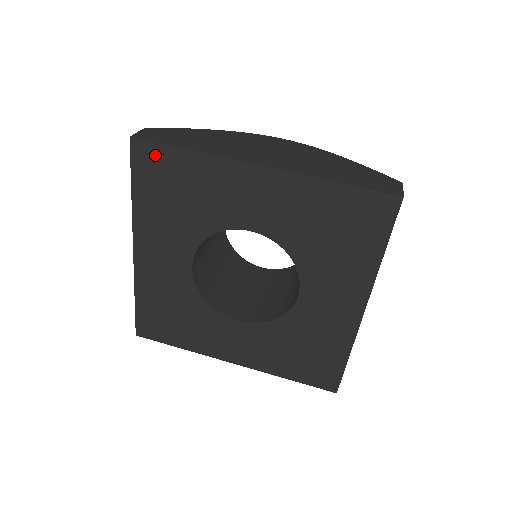
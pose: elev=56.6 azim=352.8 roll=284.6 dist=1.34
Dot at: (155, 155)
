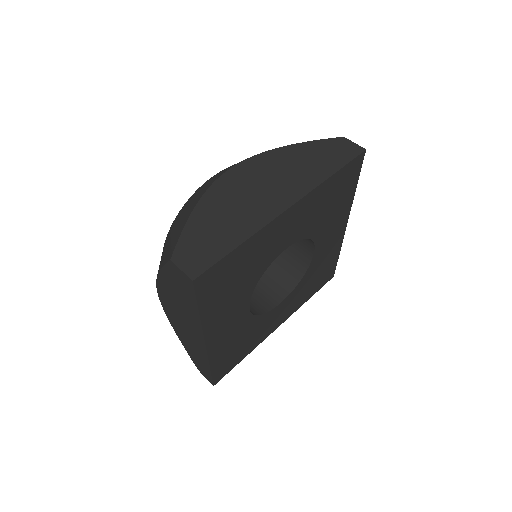
Dot at: (215, 272)
